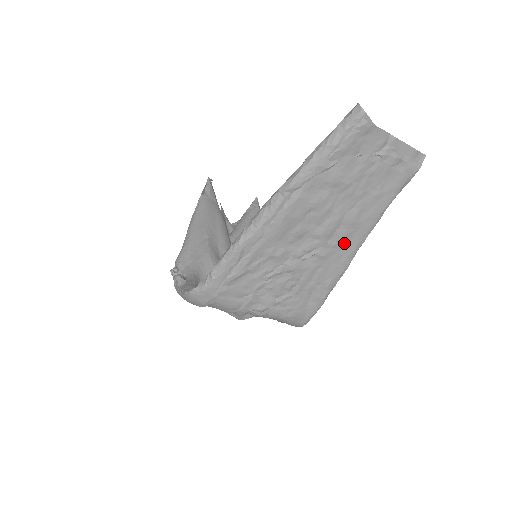
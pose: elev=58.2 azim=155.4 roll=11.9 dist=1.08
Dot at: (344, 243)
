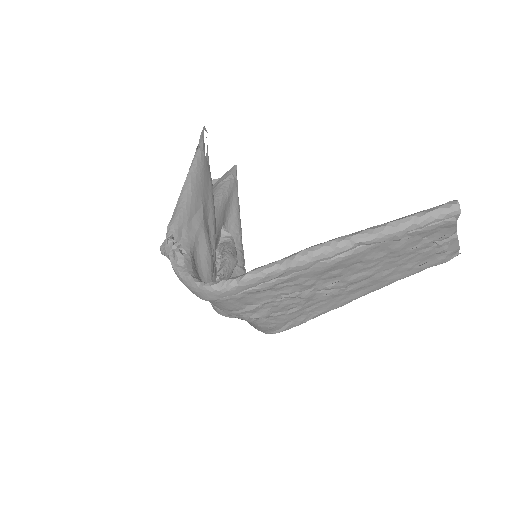
Dot at: (356, 291)
